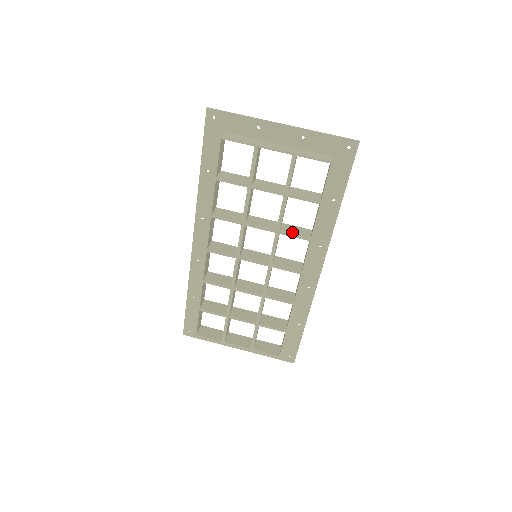
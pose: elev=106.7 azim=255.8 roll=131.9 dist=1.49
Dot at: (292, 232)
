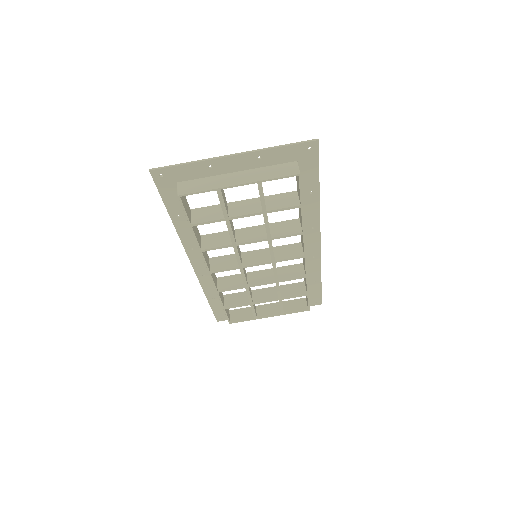
Dot at: (283, 233)
